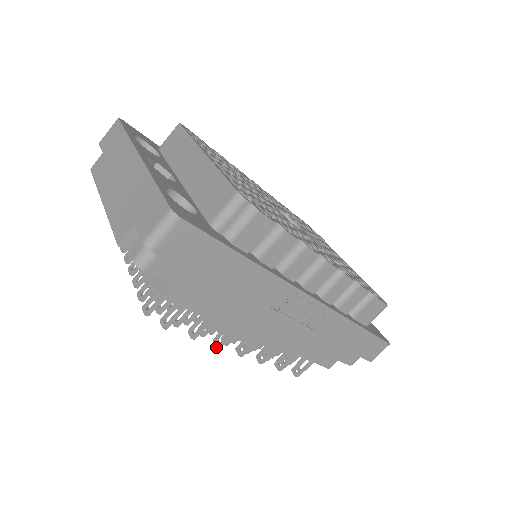
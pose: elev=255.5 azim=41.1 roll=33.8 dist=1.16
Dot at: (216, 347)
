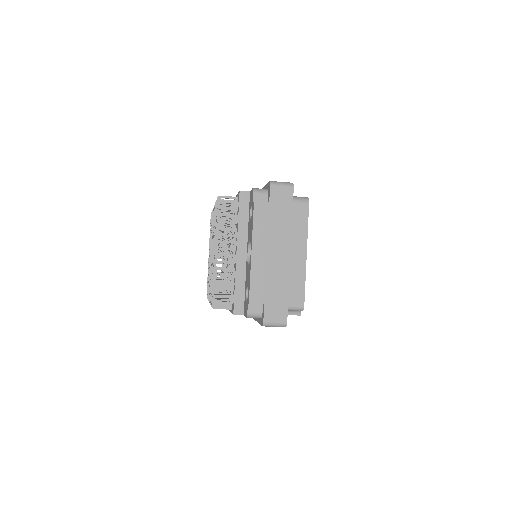
Dot at: occluded
